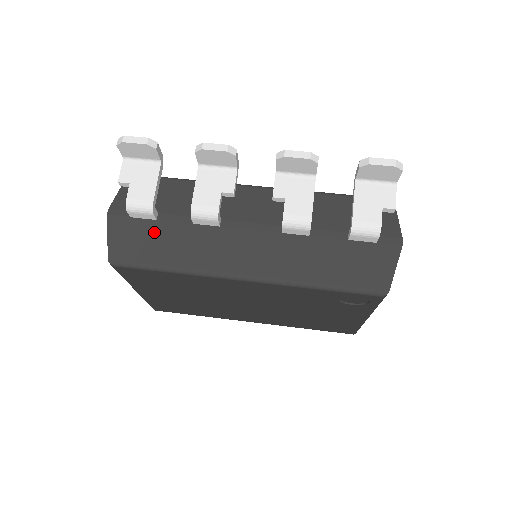
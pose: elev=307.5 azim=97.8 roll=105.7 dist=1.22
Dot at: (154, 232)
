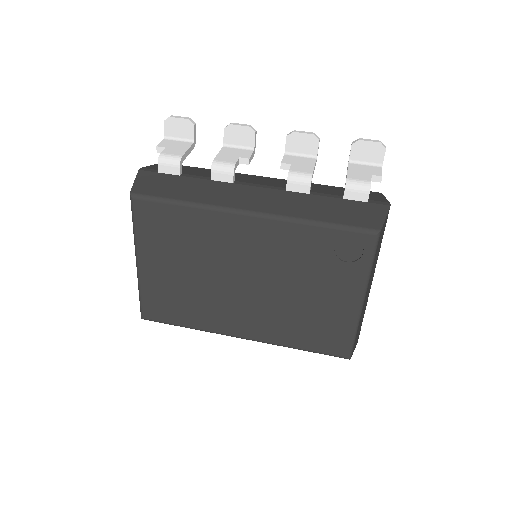
Dot at: (176, 181)
